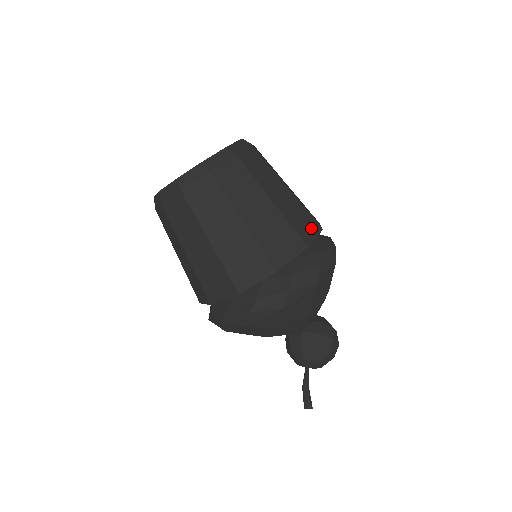
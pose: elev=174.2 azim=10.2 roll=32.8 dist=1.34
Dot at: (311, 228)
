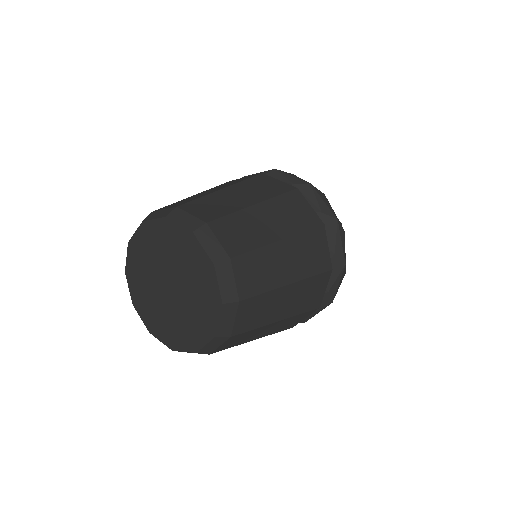
Dot at: (320, 244)
